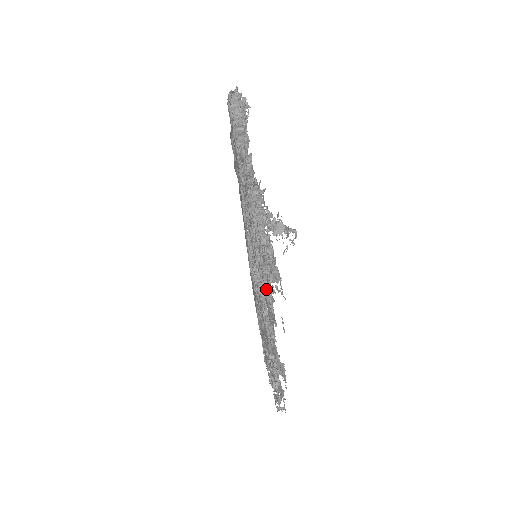
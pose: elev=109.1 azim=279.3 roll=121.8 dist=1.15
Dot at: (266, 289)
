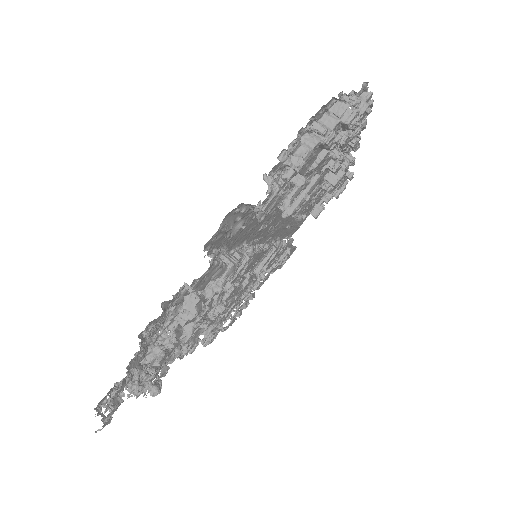
Dot at: occluded
